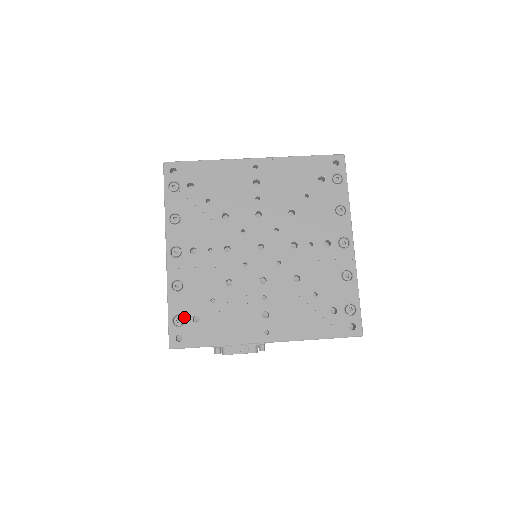
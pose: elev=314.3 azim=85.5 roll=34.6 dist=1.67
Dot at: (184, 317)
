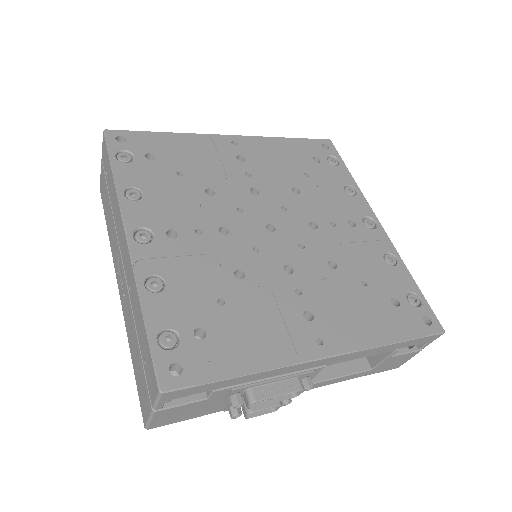
Dot at: (177, 332)
